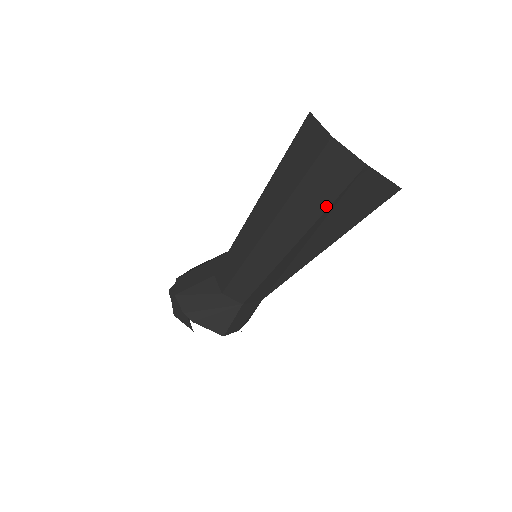
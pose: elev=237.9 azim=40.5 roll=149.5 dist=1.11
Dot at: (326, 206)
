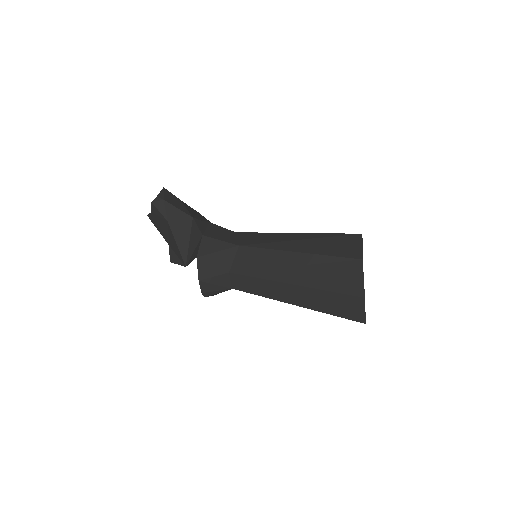
Dot at: occluded
